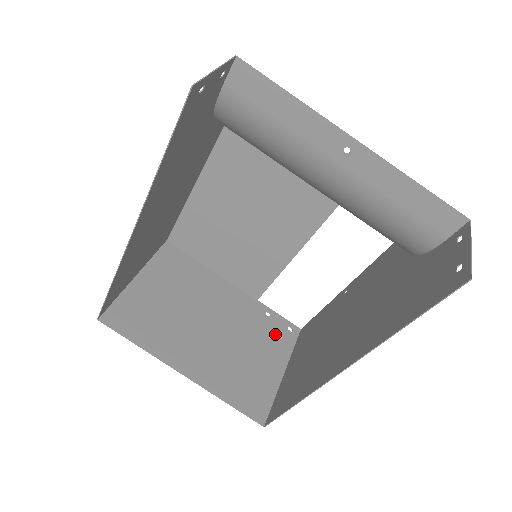
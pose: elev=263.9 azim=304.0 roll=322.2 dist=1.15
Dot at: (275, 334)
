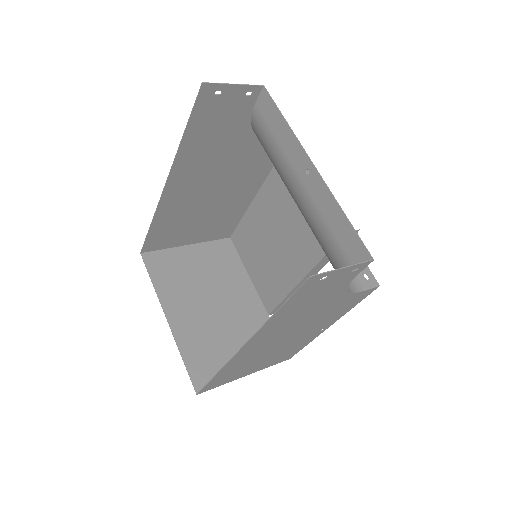
Dot at: occluded
